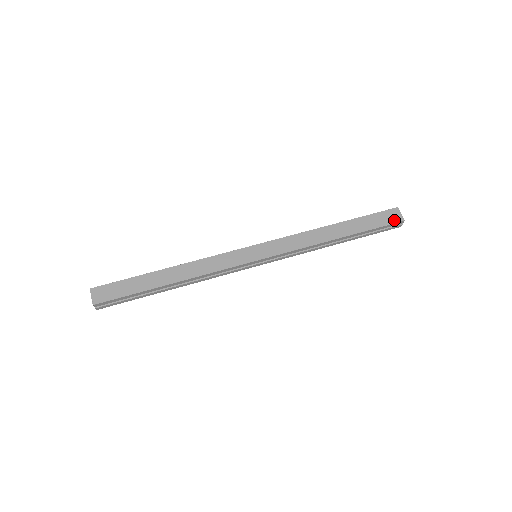
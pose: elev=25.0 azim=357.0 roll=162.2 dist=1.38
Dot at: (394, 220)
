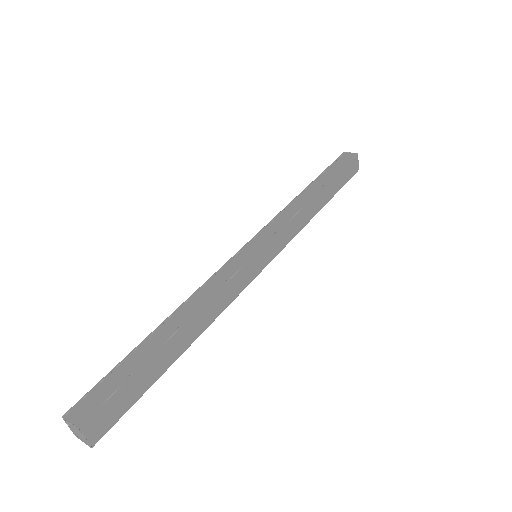
Dot at: (354, 171)
